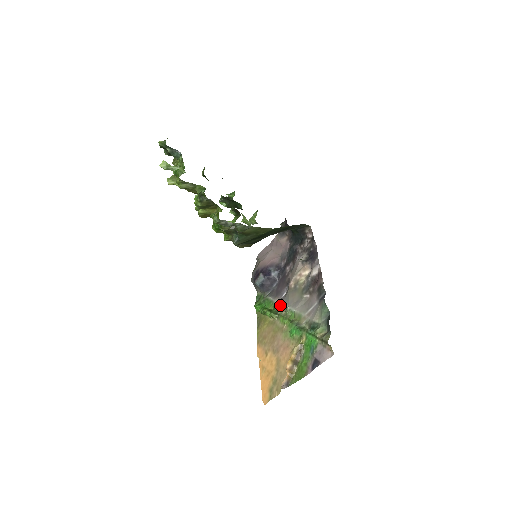
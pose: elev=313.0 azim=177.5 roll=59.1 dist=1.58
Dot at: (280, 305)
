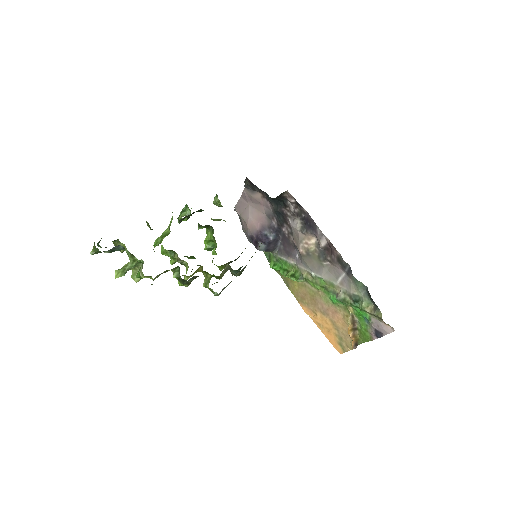
Dot at: (300, 268)
